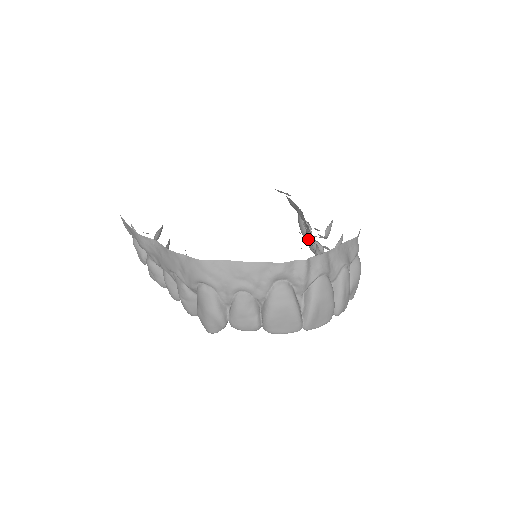
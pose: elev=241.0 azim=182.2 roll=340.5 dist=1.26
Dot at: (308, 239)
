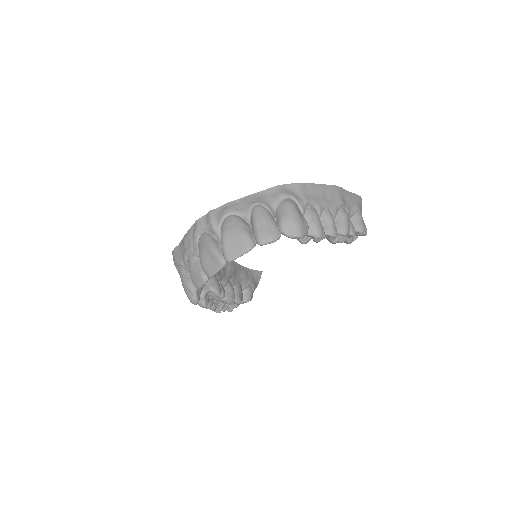
Dot at: occluded
